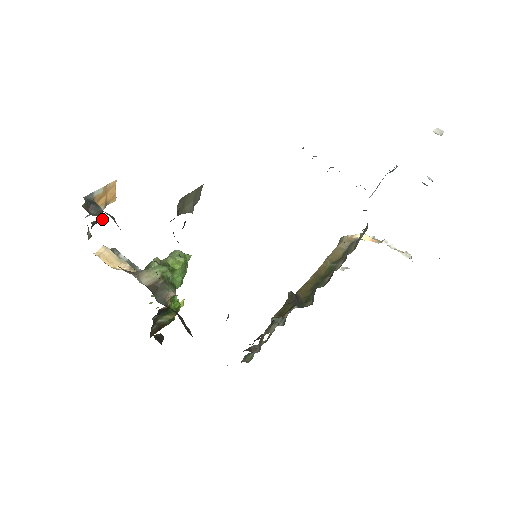
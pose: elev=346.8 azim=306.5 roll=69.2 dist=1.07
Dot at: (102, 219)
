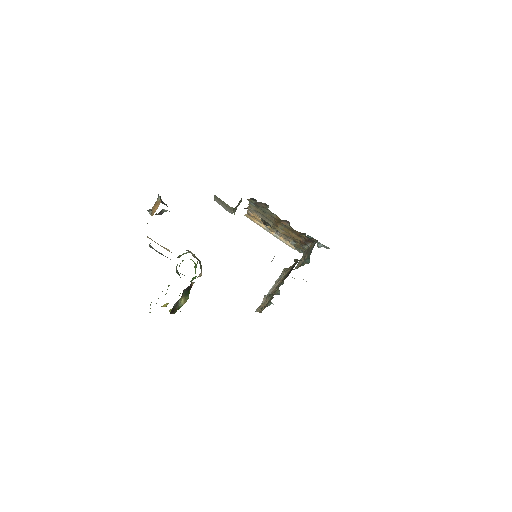
Dot at: occluded
